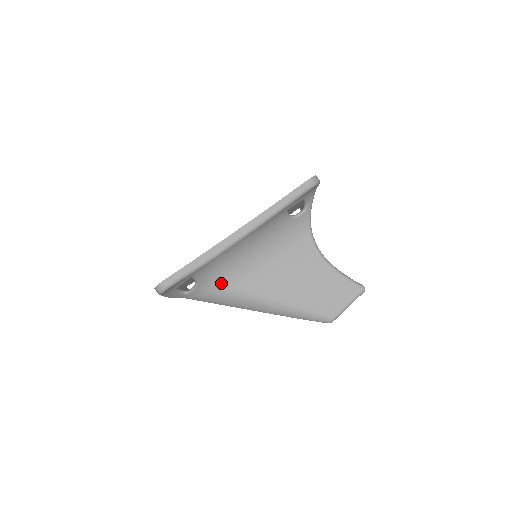
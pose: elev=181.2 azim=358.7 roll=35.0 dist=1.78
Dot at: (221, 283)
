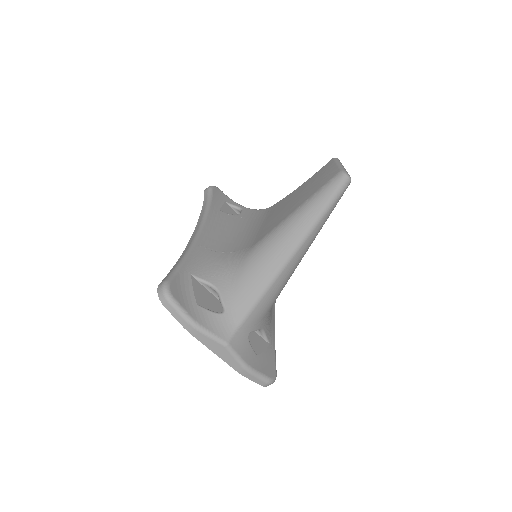
Dot at: (233, 265)
